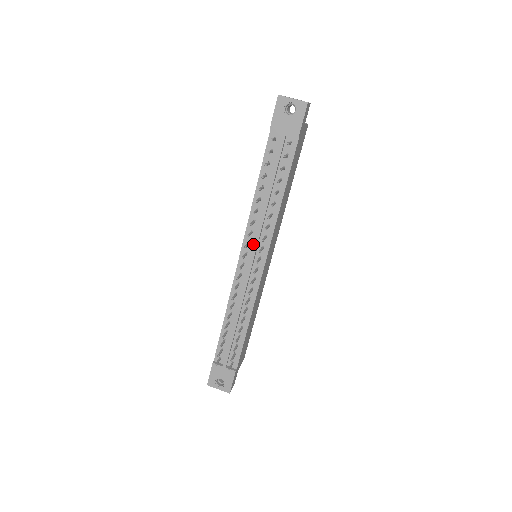
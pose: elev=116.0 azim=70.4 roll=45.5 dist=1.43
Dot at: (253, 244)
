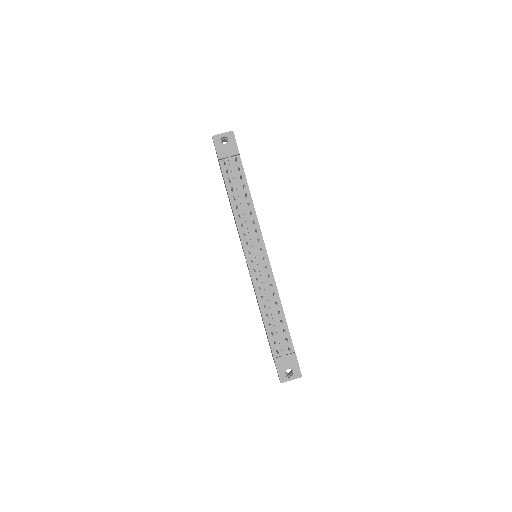
Dot at: (250, 241)
